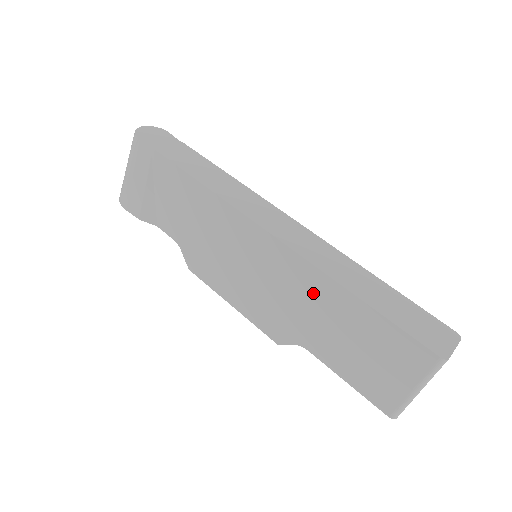
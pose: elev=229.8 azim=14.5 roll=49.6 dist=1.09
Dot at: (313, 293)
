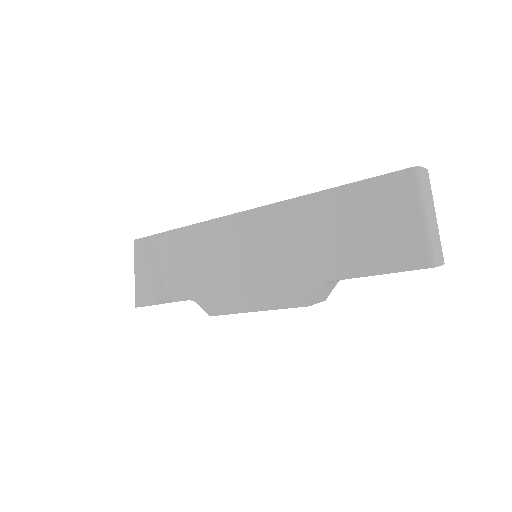
Dot at: (304, 222)
